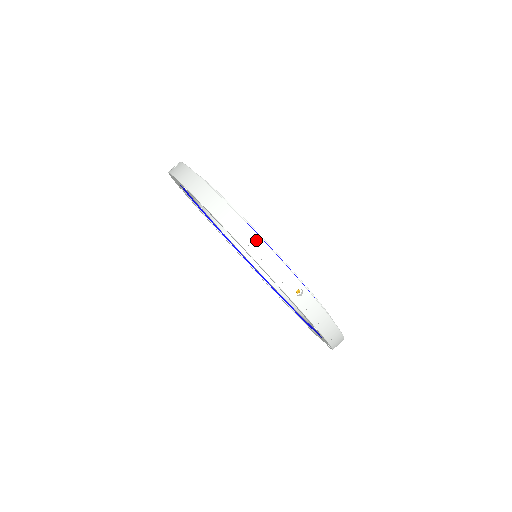
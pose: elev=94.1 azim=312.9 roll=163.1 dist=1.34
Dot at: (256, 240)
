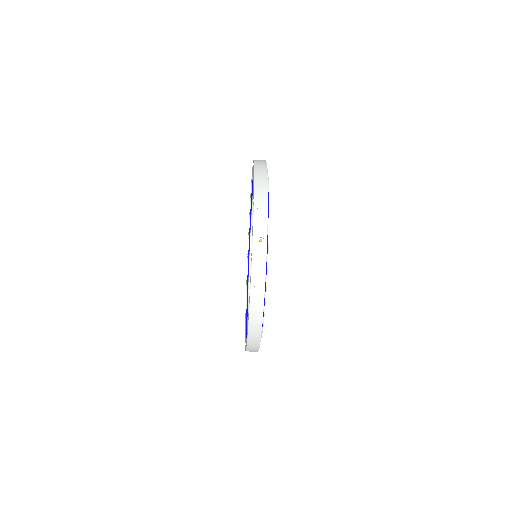
Dot at: (257, 345)
